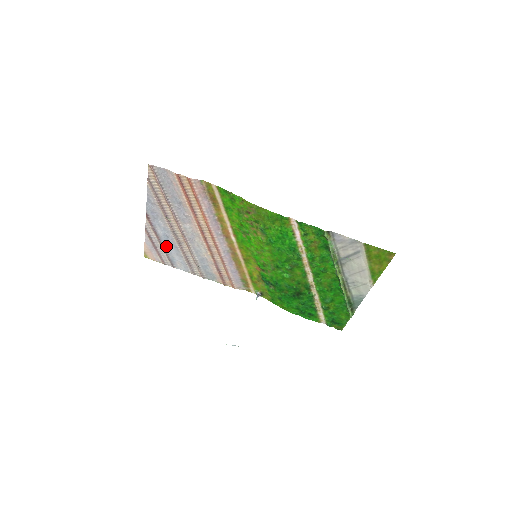
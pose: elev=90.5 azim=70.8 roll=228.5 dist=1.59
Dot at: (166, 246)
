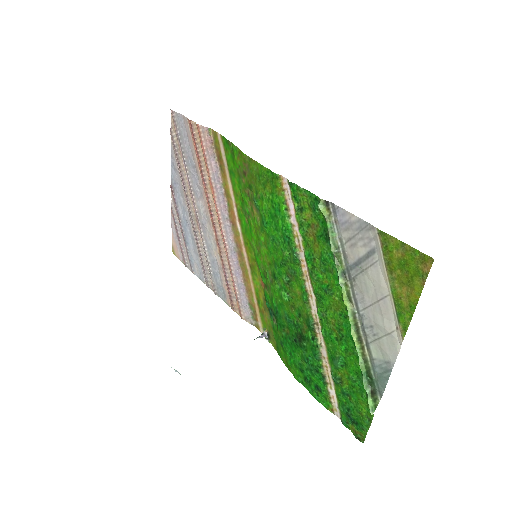
Dot at: (186, 236)
